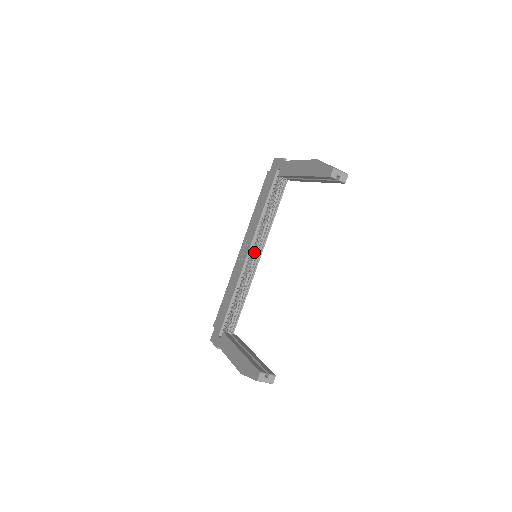
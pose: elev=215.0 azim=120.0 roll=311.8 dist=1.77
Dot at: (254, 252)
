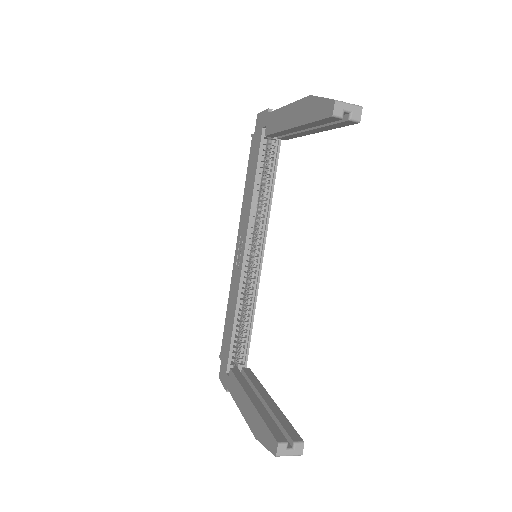
Dot at: (253, 250)
